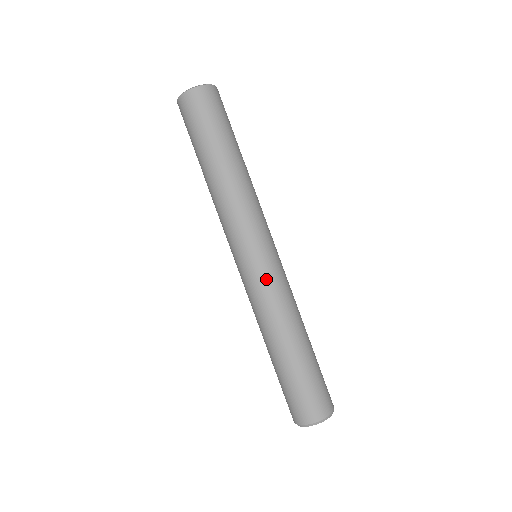
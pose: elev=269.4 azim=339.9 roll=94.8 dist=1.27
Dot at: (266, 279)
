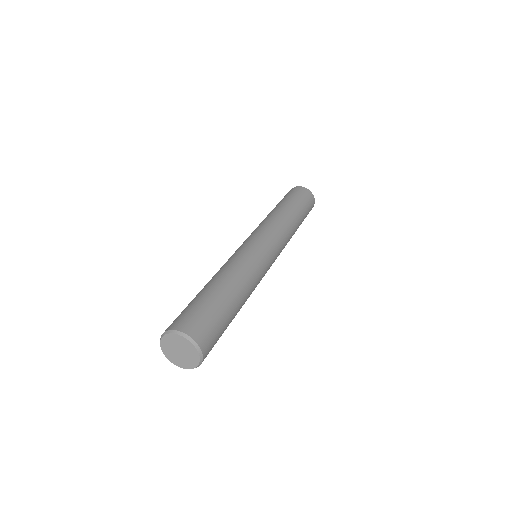
Dot at: (244, 249)
